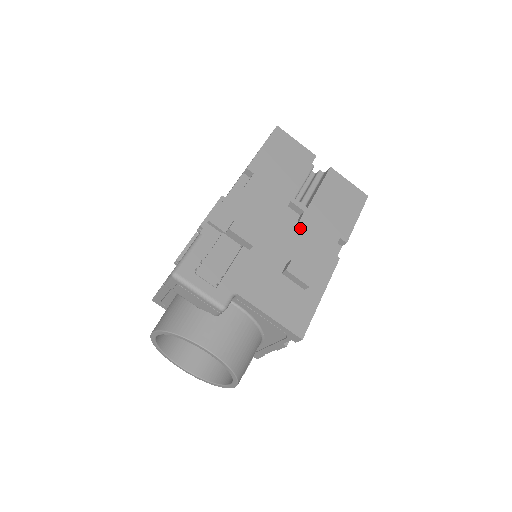
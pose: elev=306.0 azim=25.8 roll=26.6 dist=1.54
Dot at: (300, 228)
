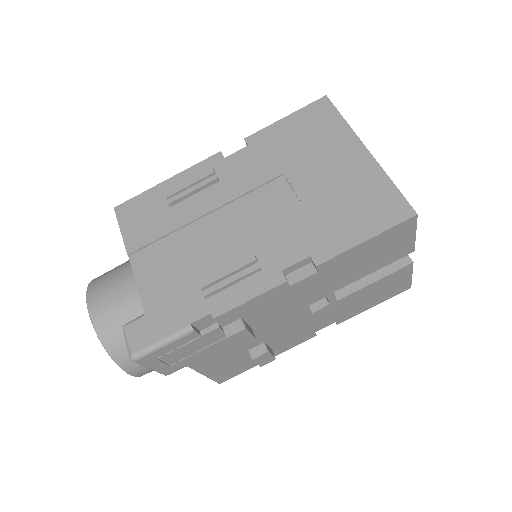
Dot at: (308, 318)
